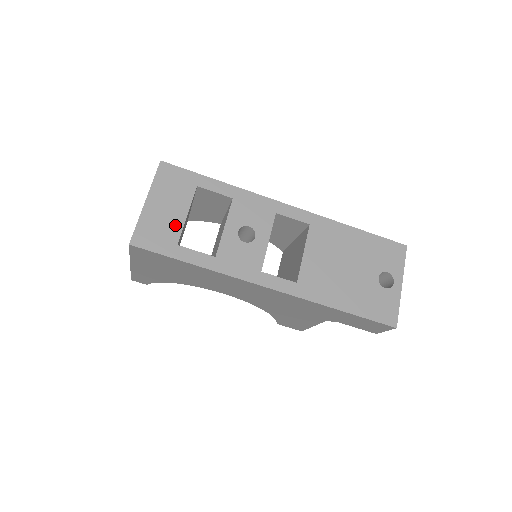
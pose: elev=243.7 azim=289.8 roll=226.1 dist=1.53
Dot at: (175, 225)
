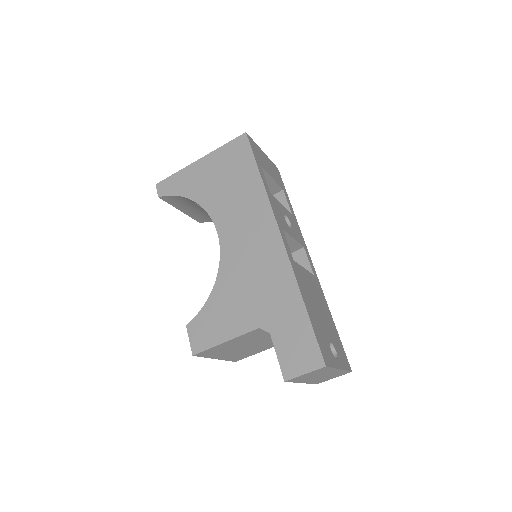
Dot at: (266, 168)
